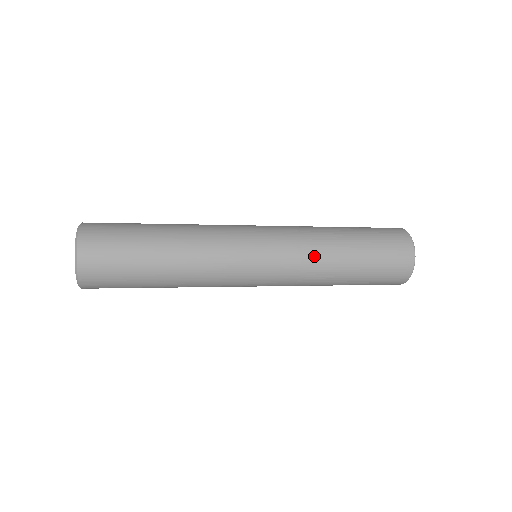
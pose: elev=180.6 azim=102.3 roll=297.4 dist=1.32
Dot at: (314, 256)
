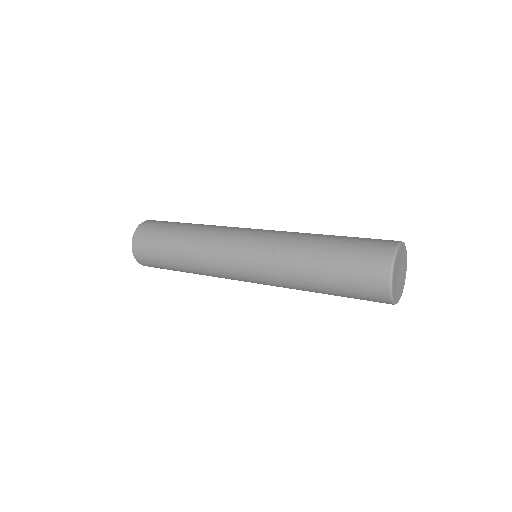
Dot at: (286, 283)
